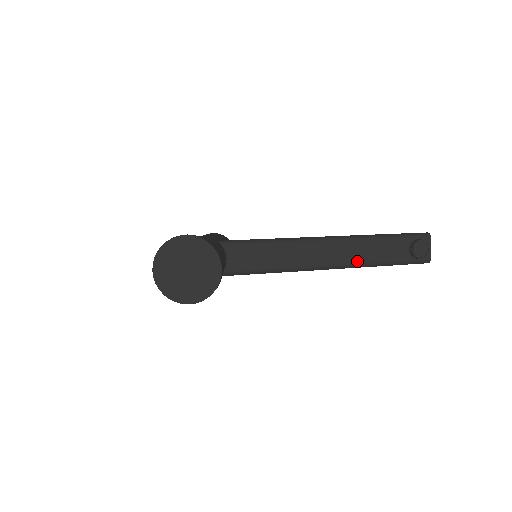
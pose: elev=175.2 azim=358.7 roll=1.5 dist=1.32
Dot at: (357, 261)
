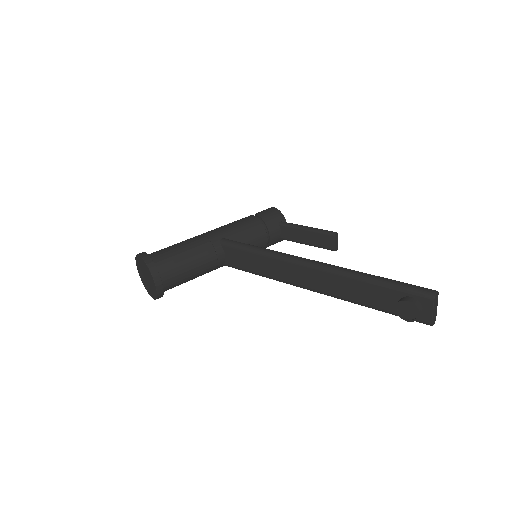
Dot at: (335, 294)
